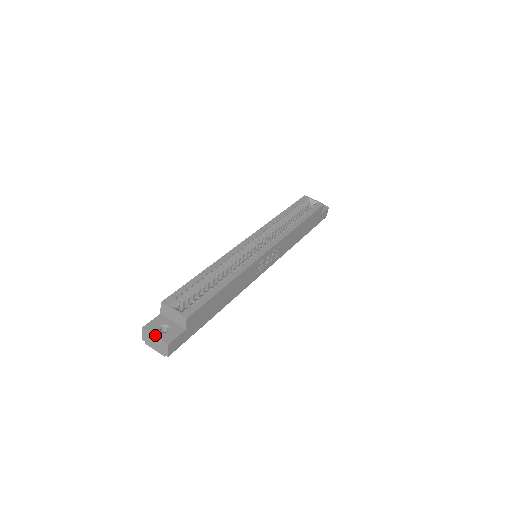
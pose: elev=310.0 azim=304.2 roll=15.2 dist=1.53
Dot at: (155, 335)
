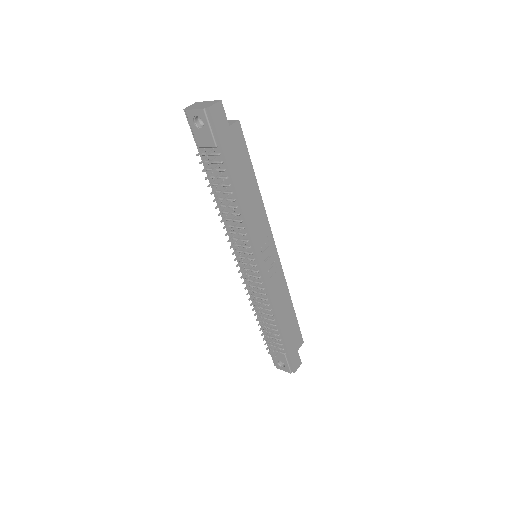
Dot at: (208, 101)
